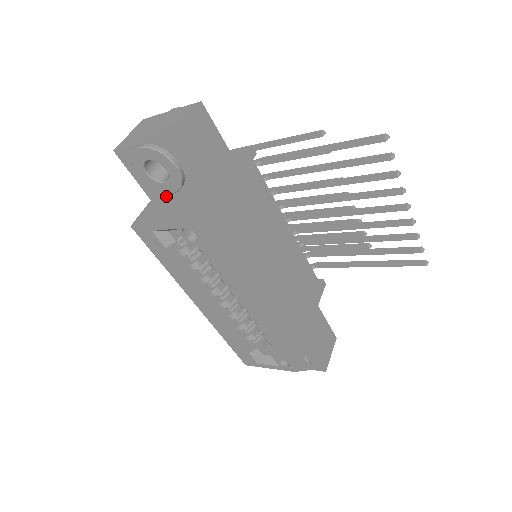
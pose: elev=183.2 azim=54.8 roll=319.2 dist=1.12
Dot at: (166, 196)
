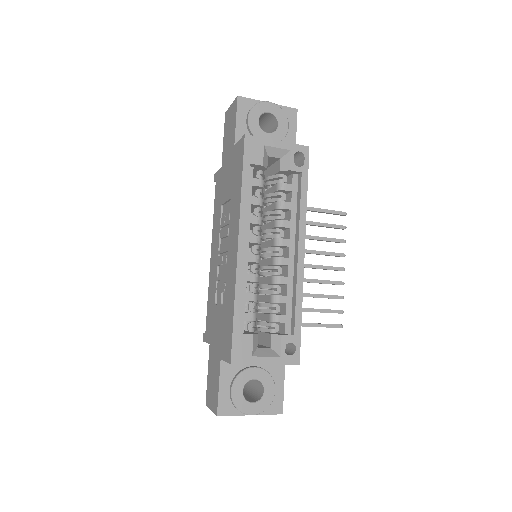
Dot at: occluded
